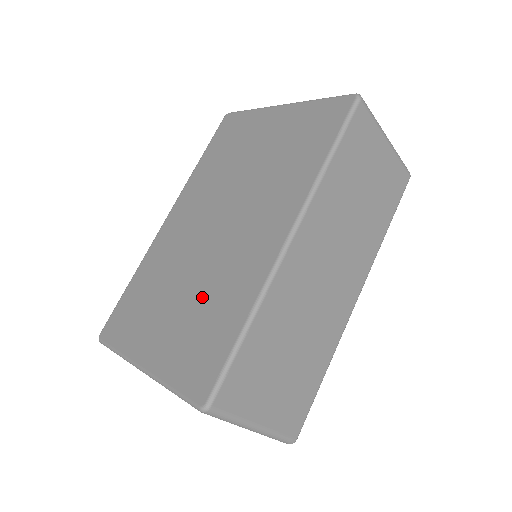
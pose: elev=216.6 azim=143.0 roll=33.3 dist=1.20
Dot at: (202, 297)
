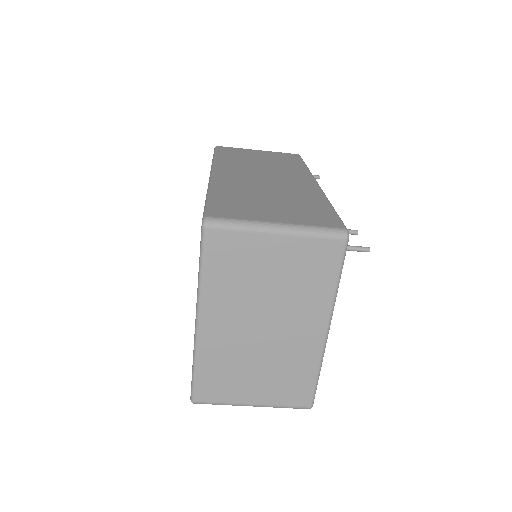
Dot at: occluded
